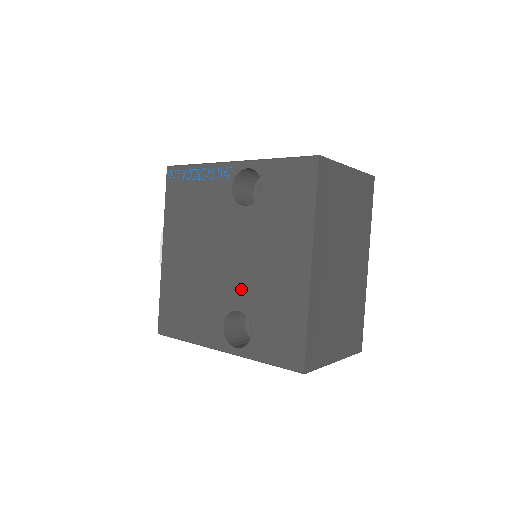
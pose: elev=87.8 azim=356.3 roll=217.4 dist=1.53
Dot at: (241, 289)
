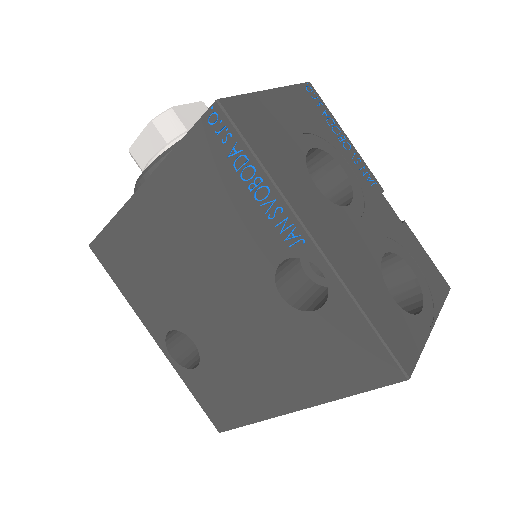
Dot at: (211, 337)
